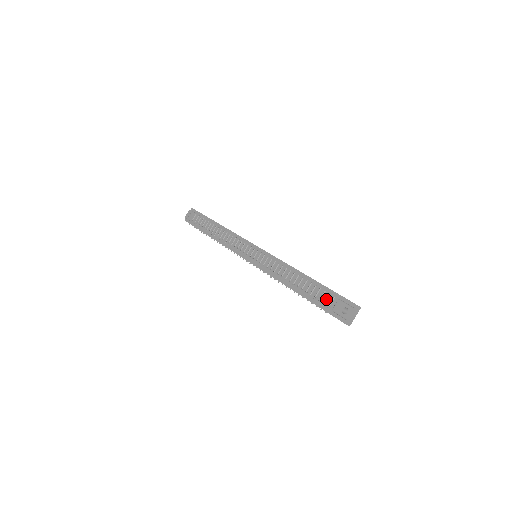
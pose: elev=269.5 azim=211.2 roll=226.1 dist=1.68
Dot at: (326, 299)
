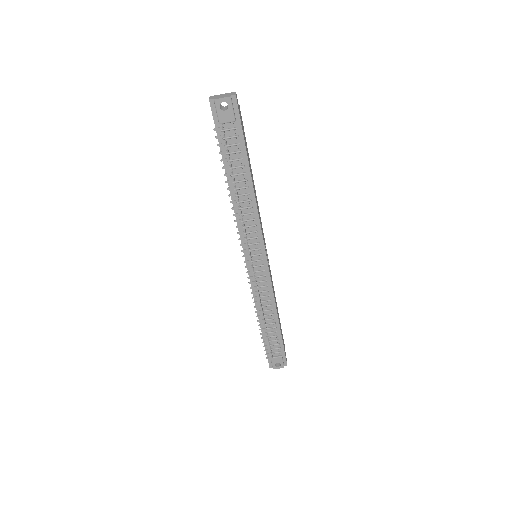
Dot at: (275, 349)
